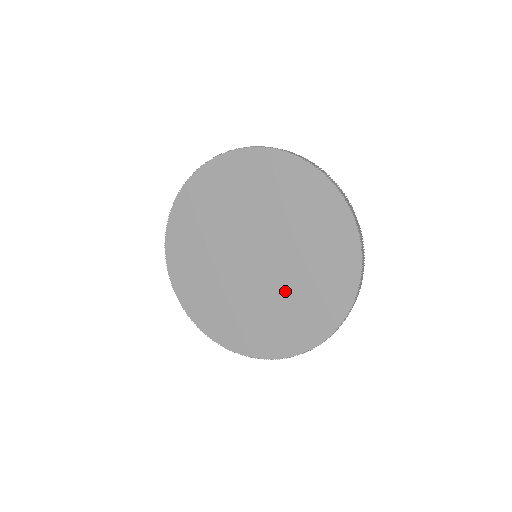
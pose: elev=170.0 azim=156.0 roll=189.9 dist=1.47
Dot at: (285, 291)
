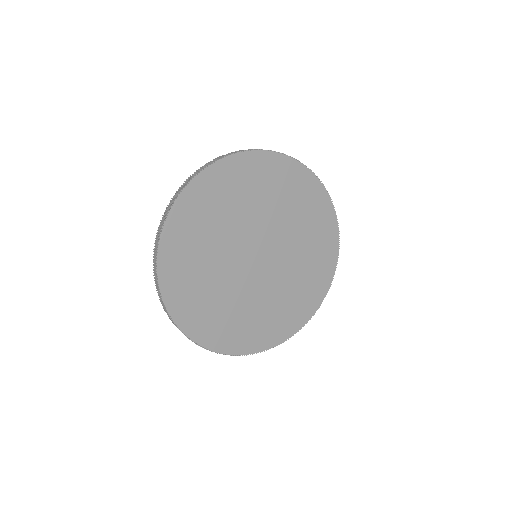
Dot at: (289, 276)
